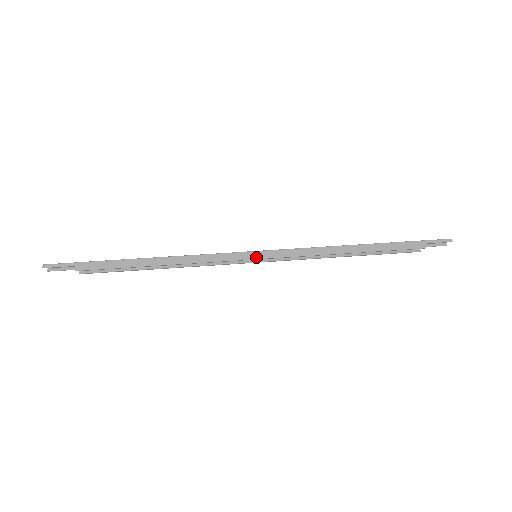
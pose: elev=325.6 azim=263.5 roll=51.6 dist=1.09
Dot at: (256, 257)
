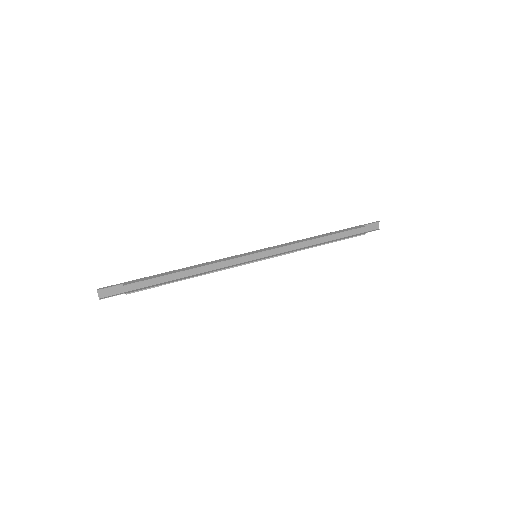
Dot at: (256, 252)
